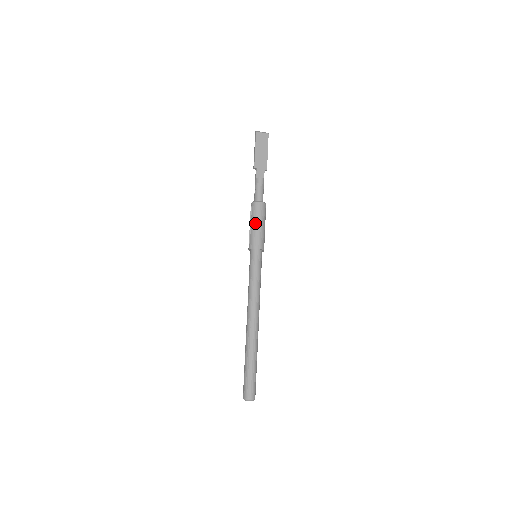
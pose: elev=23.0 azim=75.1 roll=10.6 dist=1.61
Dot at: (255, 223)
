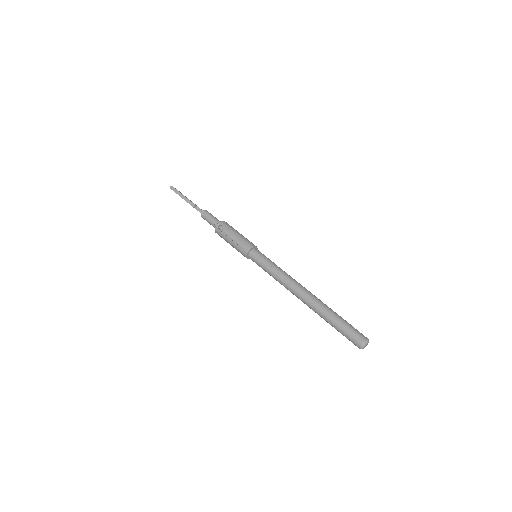
Dot at: (237, 232)
